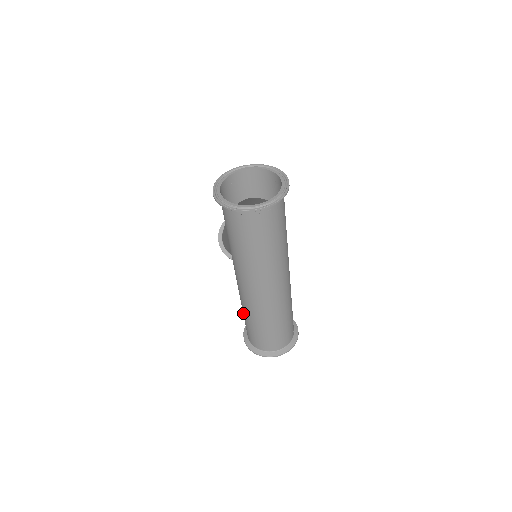
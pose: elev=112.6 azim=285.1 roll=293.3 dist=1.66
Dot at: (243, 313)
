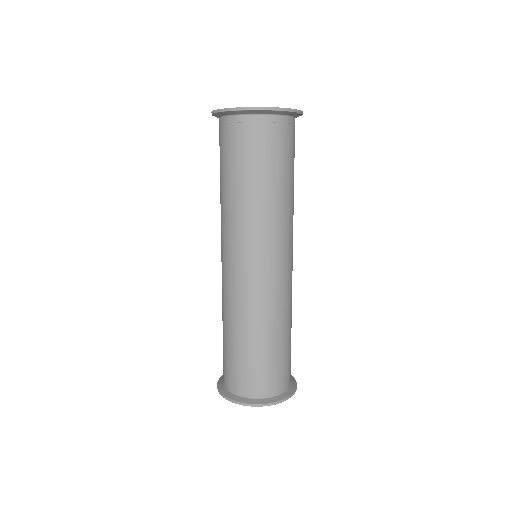
Dot at: occluded
